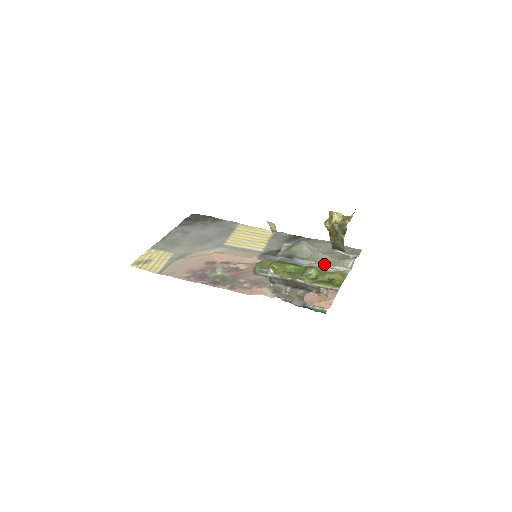
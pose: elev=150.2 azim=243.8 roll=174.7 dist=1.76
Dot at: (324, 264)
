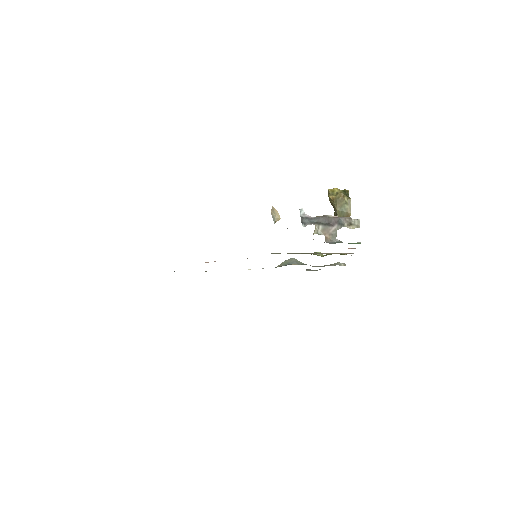
Dot at: occluded
